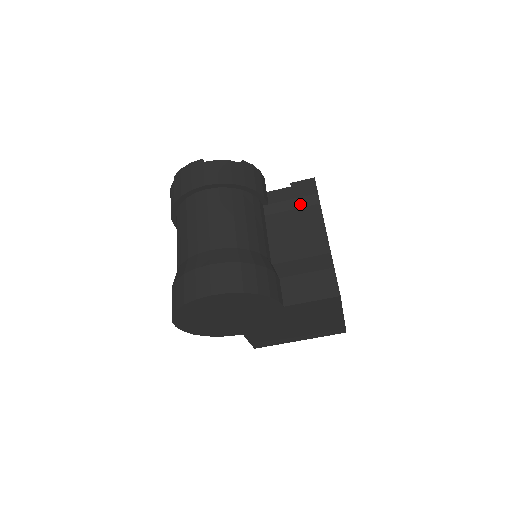
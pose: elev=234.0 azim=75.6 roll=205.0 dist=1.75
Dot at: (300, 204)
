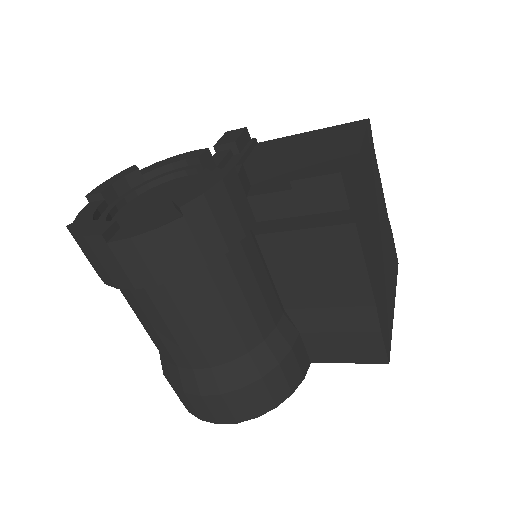
Dot at: (316, 223)
